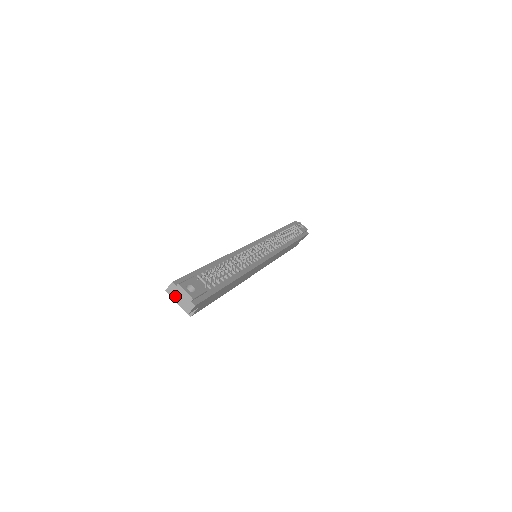
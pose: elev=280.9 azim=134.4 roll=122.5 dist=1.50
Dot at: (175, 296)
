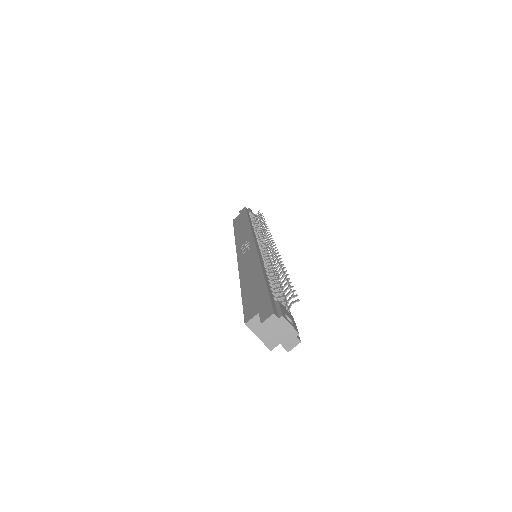
Dot at: (274, 330)
